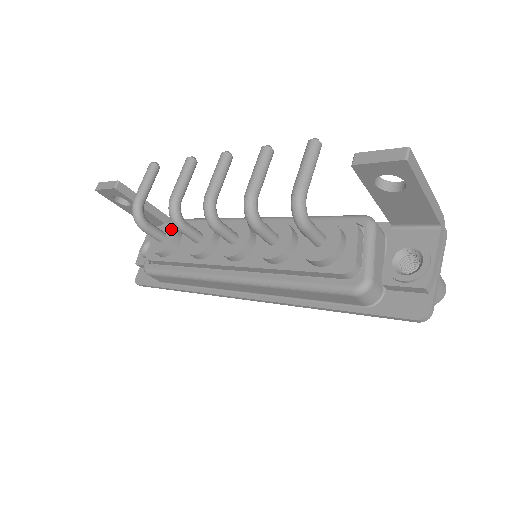
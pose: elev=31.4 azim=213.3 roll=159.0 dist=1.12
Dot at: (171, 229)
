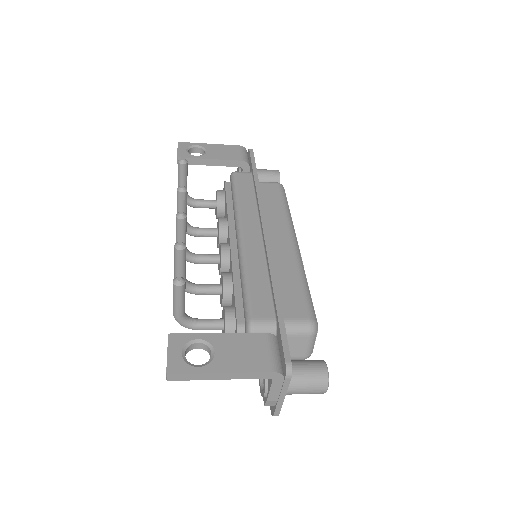
Dot at: (217, 202)
